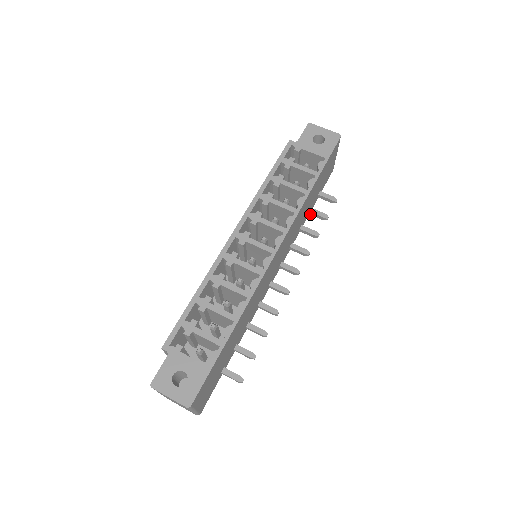
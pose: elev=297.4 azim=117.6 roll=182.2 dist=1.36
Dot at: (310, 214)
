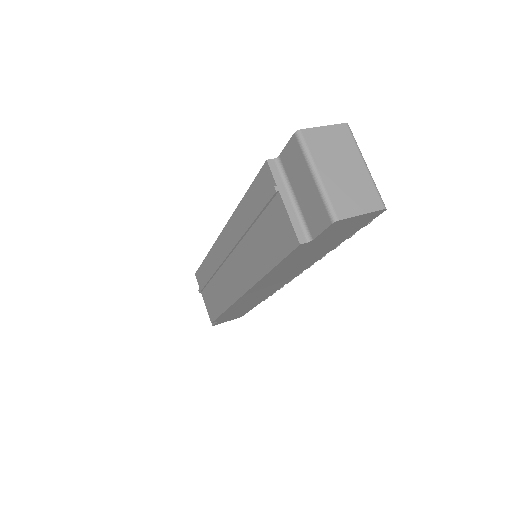
Dot at: occluded
